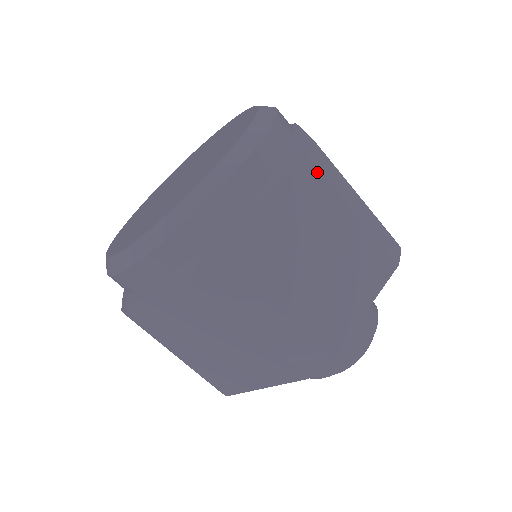
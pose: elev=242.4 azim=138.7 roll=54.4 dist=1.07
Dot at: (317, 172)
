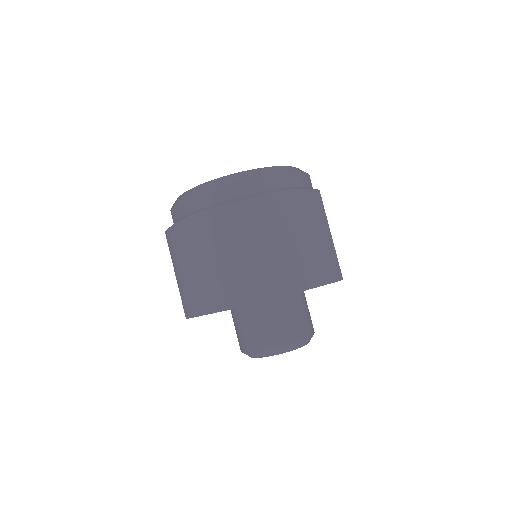
Dot at: occluded
